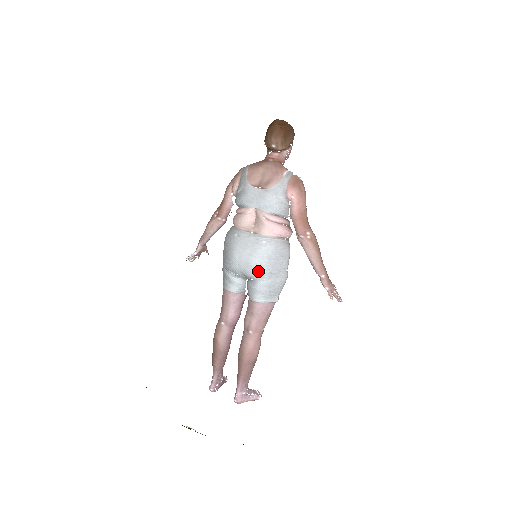
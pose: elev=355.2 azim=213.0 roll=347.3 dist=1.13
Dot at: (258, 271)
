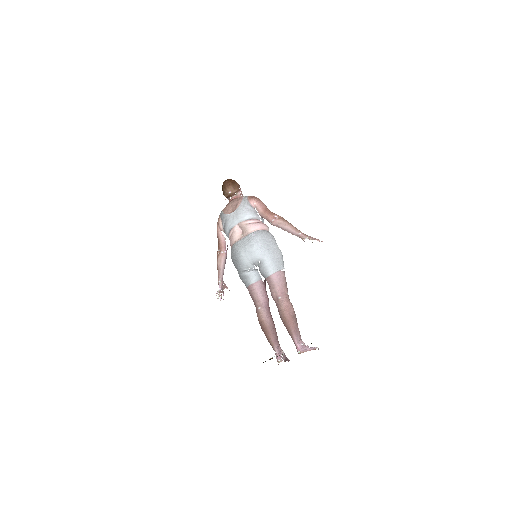
Dot at: (259, 252)
